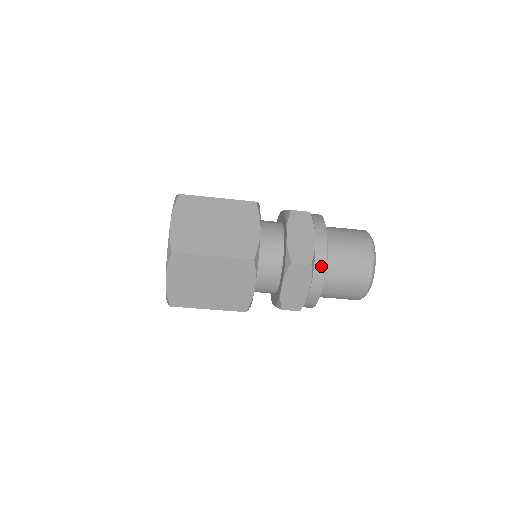
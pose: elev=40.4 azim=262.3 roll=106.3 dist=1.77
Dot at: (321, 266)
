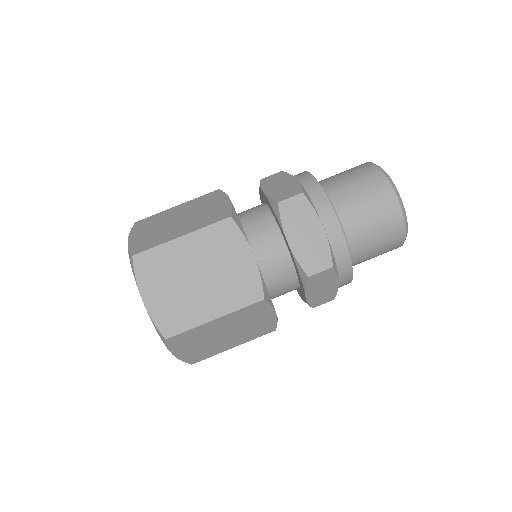
Dot at: occluded
